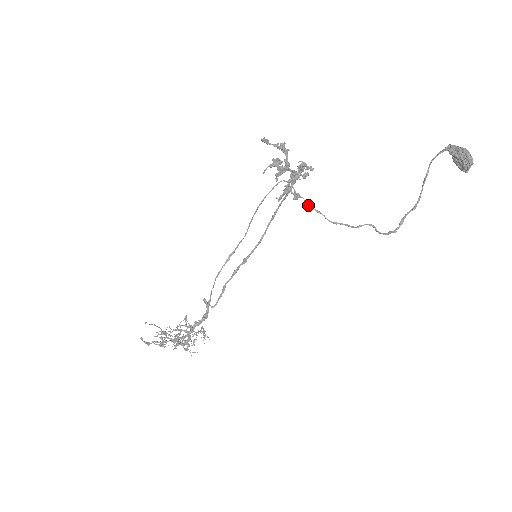
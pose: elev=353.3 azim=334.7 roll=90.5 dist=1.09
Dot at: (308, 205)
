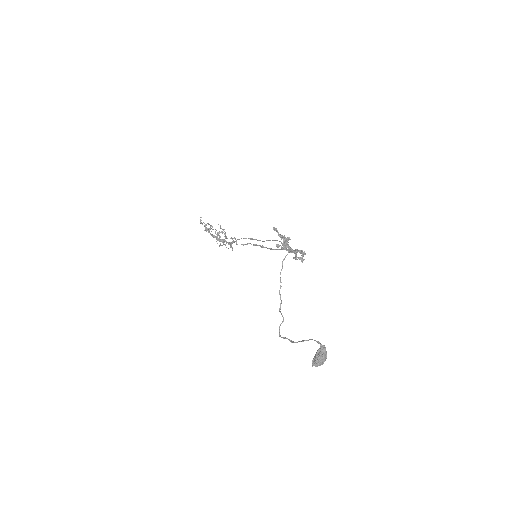
Dot at: (280, 273)
